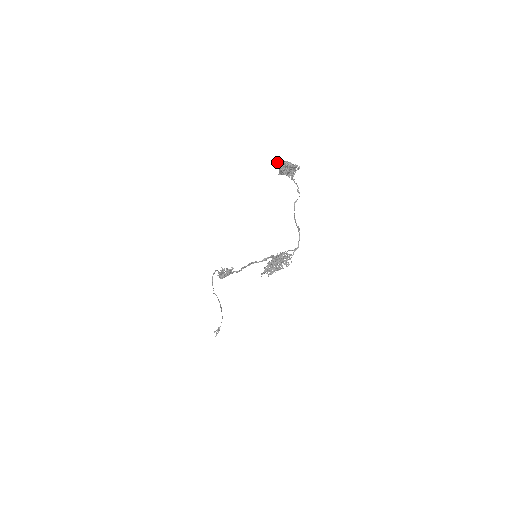
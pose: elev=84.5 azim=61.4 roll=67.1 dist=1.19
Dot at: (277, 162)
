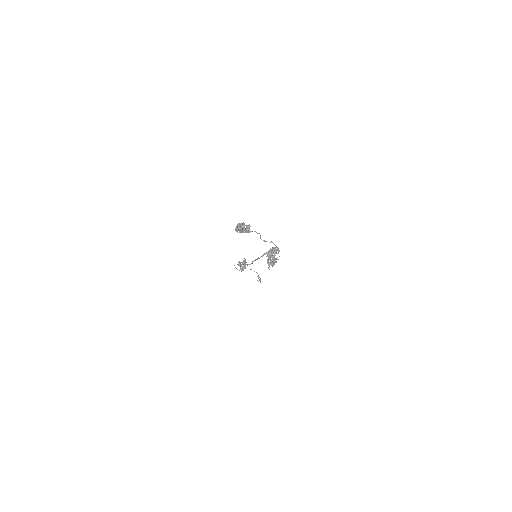
Dot at: (235, 230)
